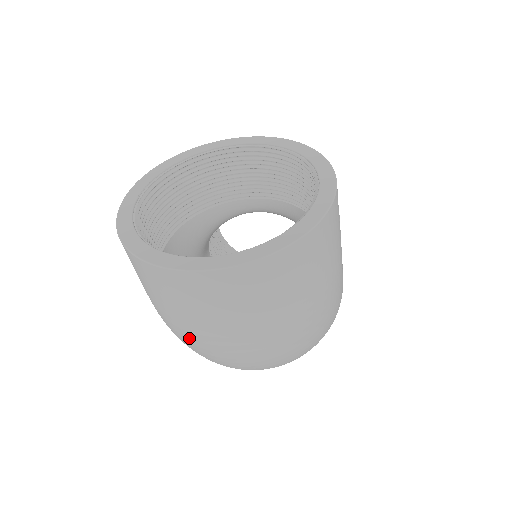
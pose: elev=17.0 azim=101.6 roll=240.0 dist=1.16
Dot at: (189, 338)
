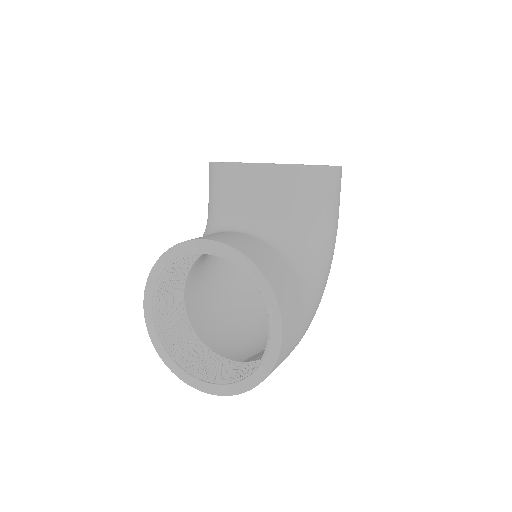
Dot at: occluded
